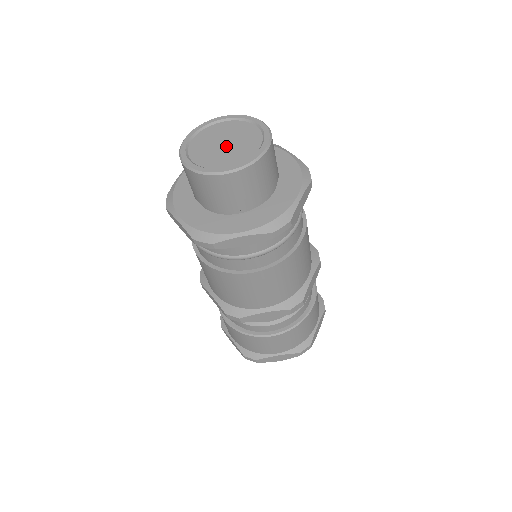
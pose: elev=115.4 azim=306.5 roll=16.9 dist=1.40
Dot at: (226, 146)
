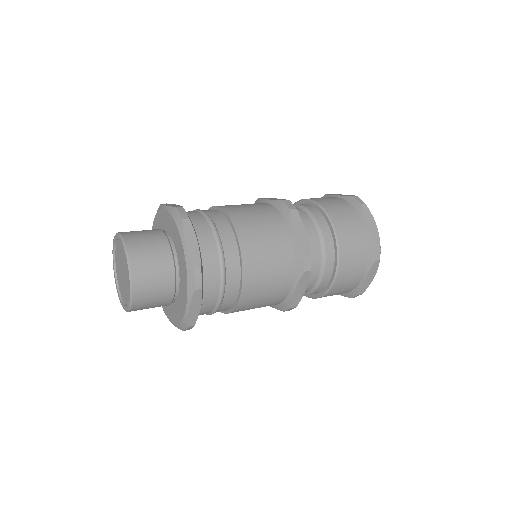
Dot at: (123, 275)
